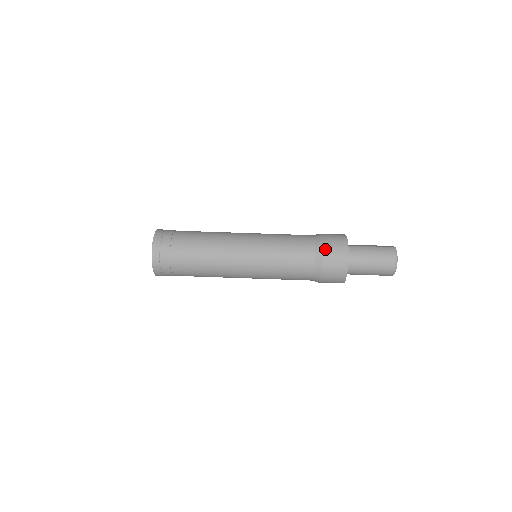
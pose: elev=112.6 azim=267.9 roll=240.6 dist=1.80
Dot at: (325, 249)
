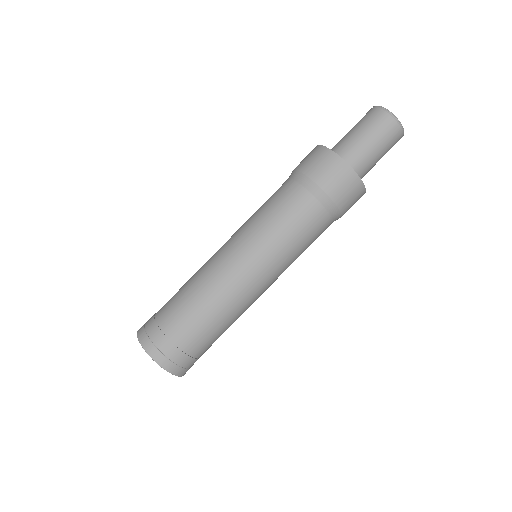
Dot at: (305, 171)
